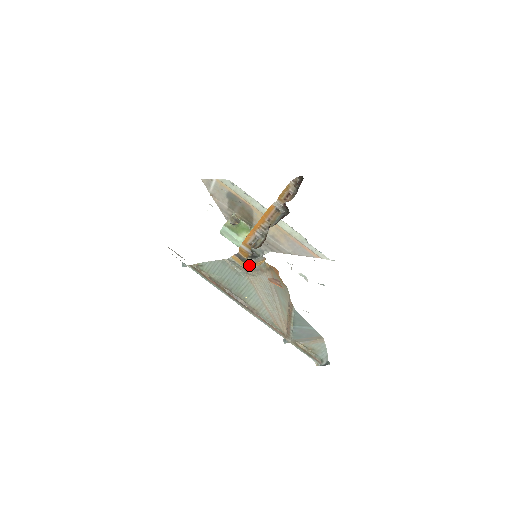
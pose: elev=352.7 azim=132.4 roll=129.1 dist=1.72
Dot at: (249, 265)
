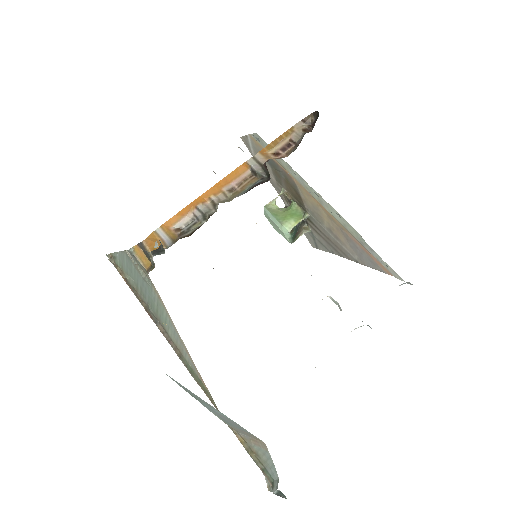
Dot at: (152, 266)
